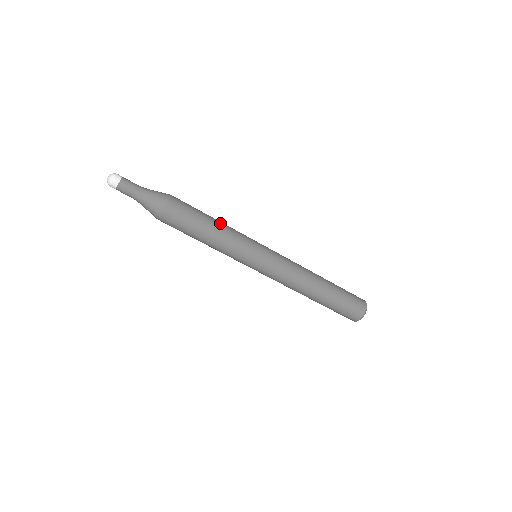
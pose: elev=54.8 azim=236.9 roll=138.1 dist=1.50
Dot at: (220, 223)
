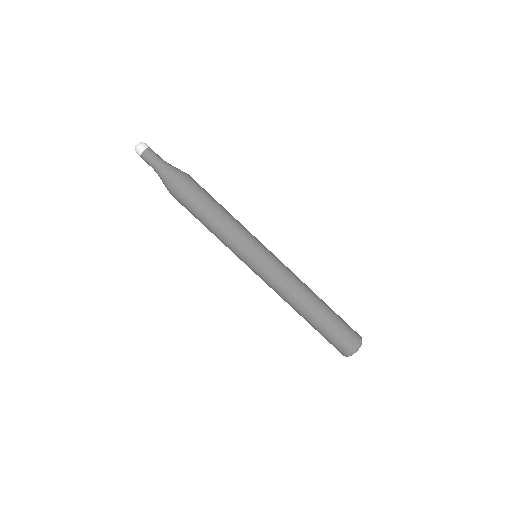
Dot at: (228, 212)
